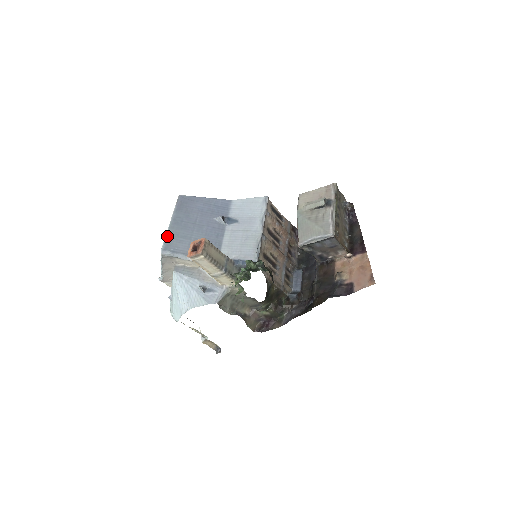
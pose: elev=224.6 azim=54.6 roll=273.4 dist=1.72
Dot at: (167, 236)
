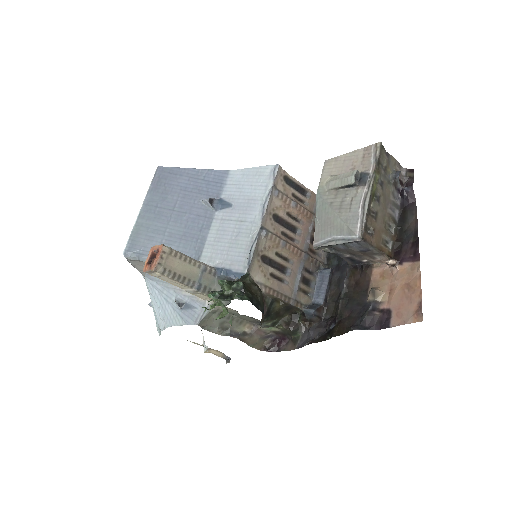
Dot at: (134, 230)
